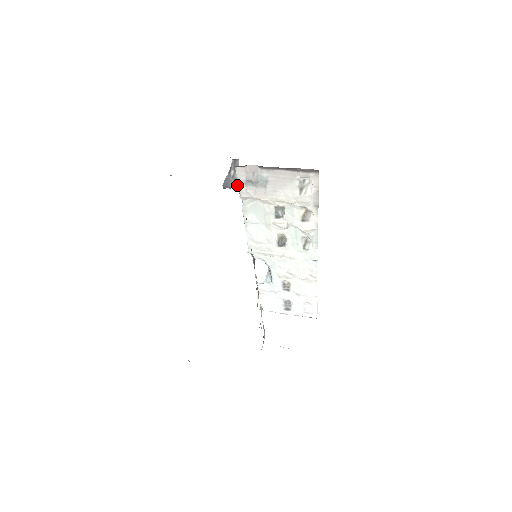
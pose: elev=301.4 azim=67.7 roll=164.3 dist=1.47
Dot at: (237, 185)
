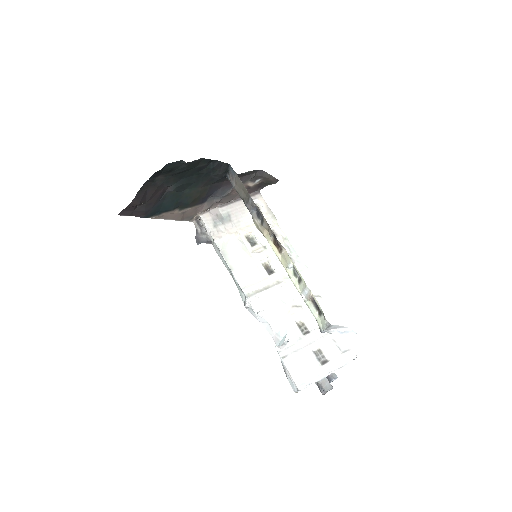
Dot at: (207, 238)
